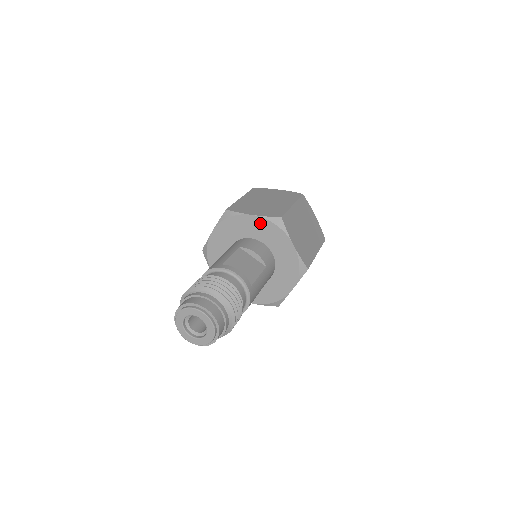
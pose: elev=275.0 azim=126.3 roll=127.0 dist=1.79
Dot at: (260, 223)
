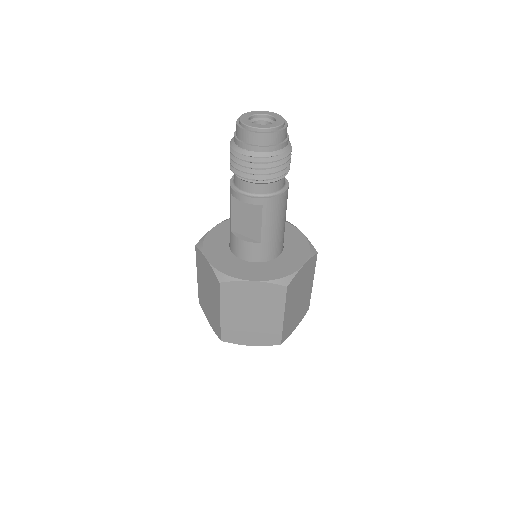
Dot at: occluded
